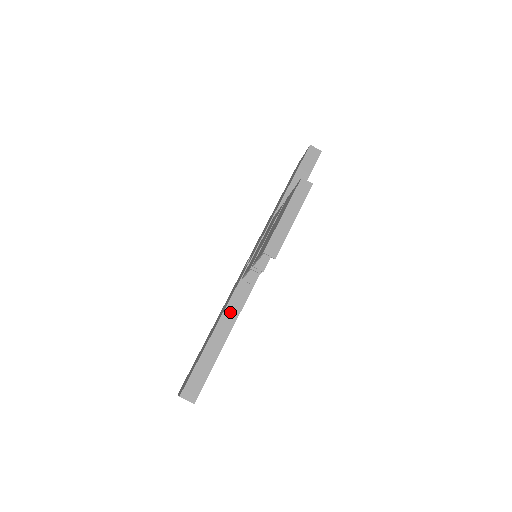
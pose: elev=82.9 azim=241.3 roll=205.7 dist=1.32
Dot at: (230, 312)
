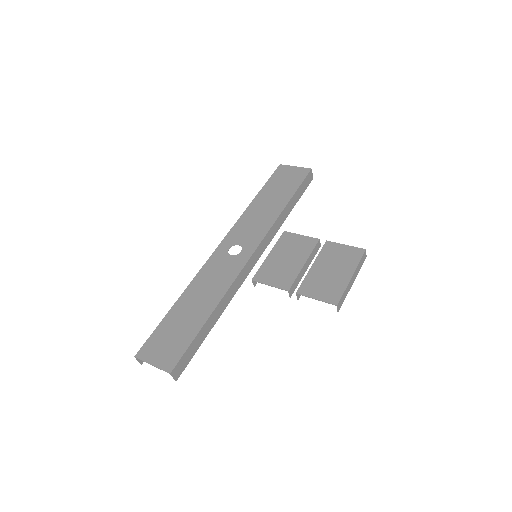
Dot at: (224, 301)
